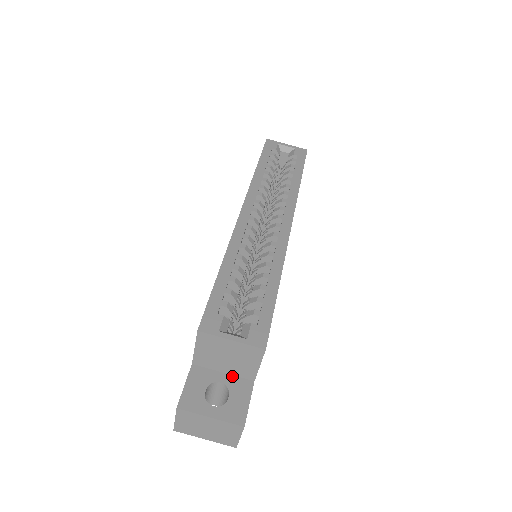
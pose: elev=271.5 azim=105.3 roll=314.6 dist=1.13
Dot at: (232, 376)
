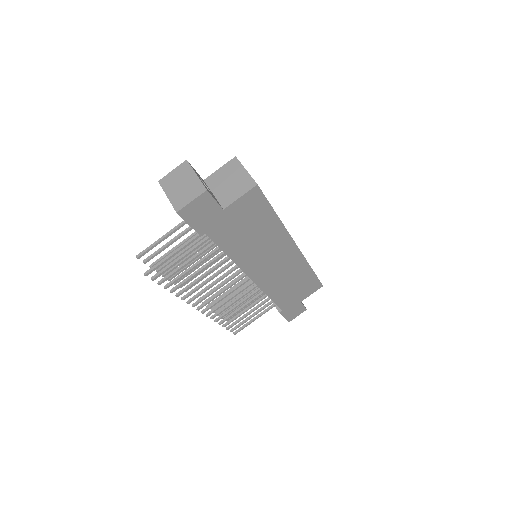
Dot at: (216, 198)
